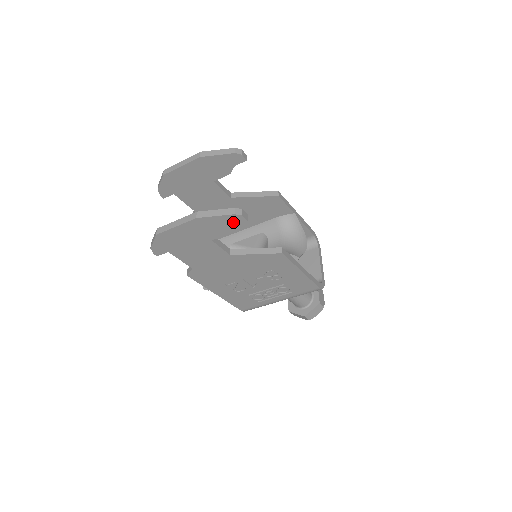
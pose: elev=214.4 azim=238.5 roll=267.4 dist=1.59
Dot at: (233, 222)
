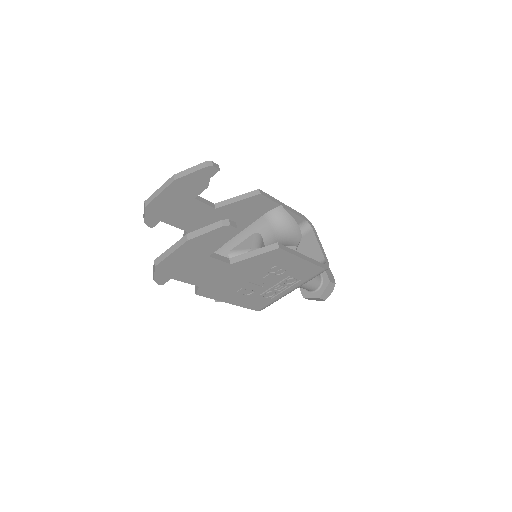
Dot at: (224, 234)
